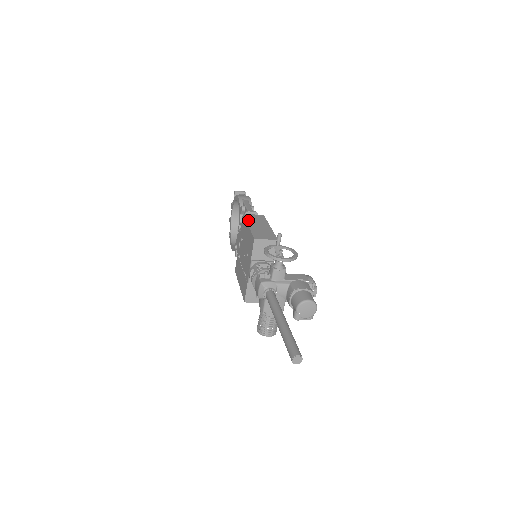
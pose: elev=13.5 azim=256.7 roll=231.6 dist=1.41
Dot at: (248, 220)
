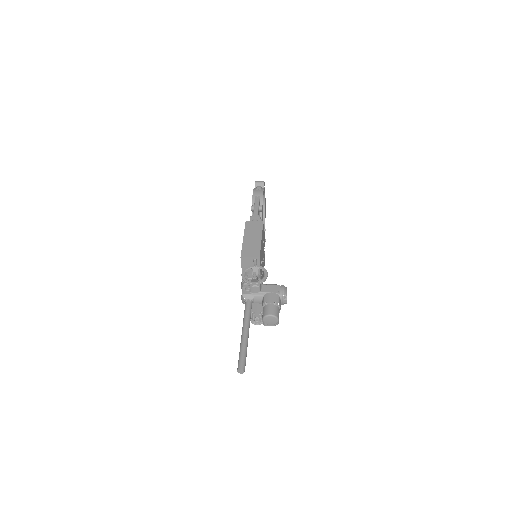
Dot at: (246, 231)
